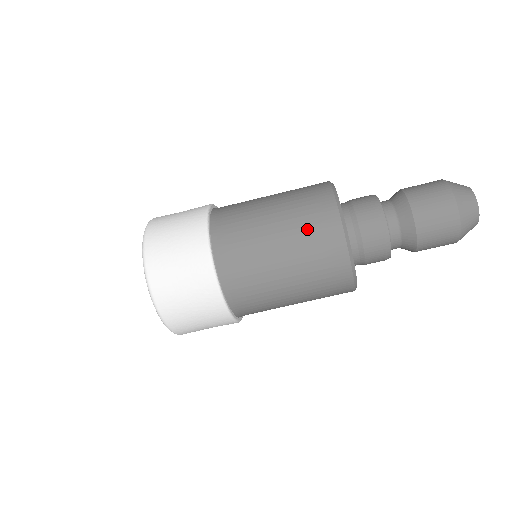
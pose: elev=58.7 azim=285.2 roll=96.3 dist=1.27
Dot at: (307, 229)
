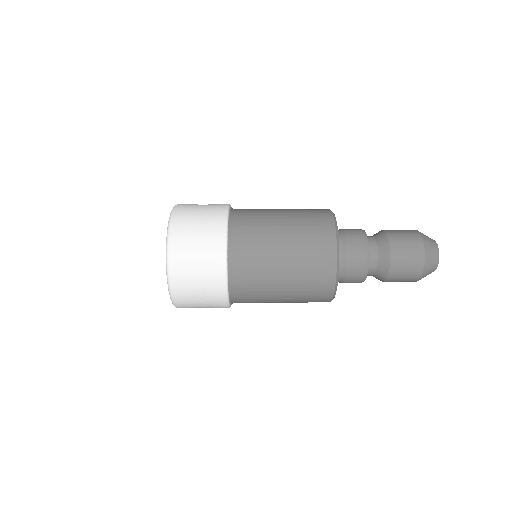
Dot at: (307, 289)
